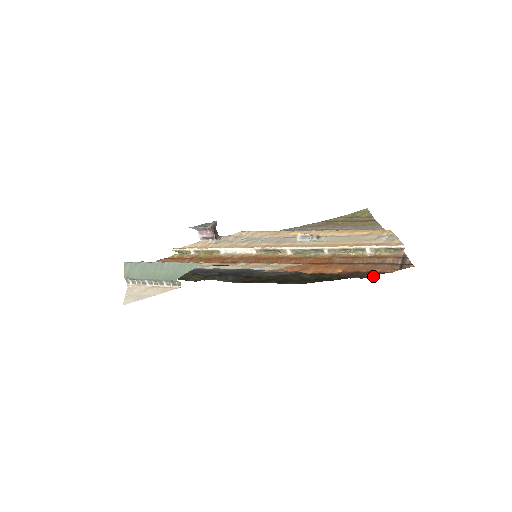
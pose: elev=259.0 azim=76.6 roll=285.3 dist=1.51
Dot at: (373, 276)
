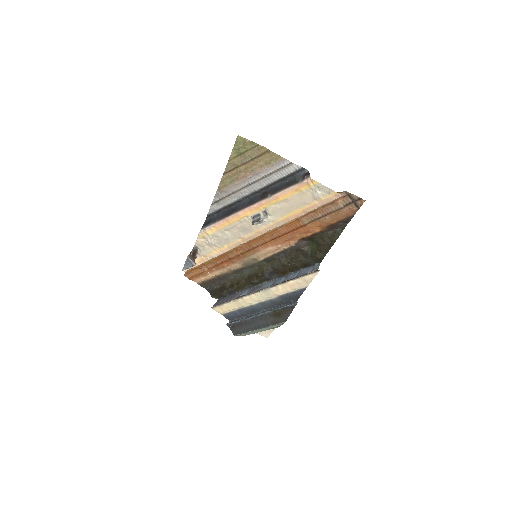
Dot at: (347, 223)
